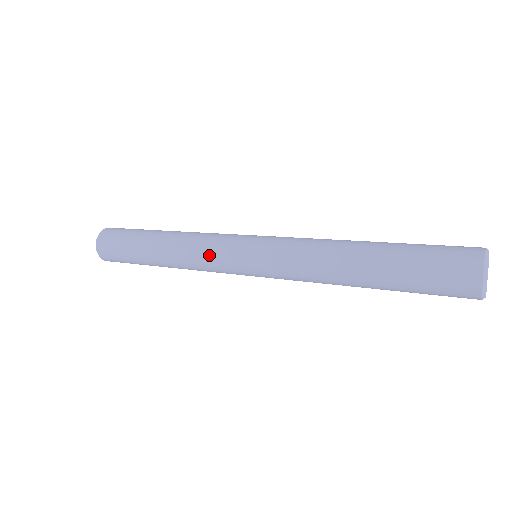
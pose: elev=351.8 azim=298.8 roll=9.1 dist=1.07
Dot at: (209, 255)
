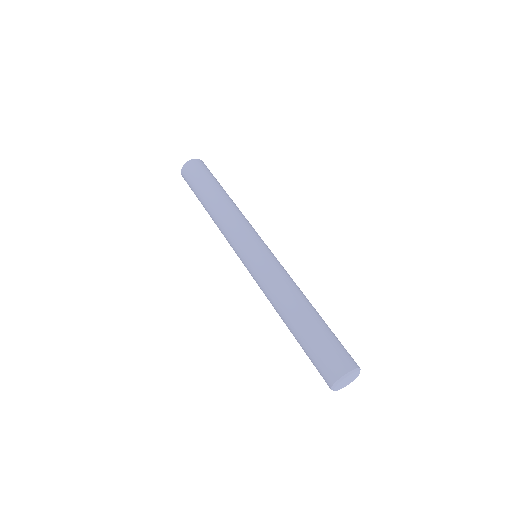
Dot at: (229, 243)
